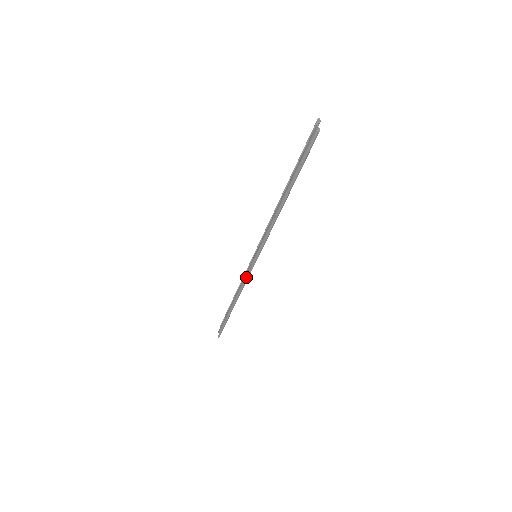
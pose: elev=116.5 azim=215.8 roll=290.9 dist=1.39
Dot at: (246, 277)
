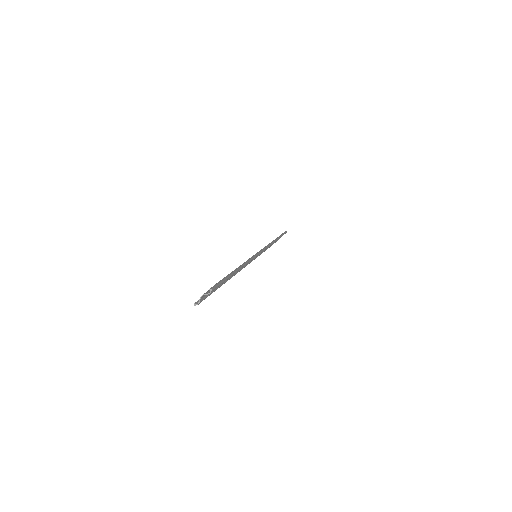
Dot at: occluded
